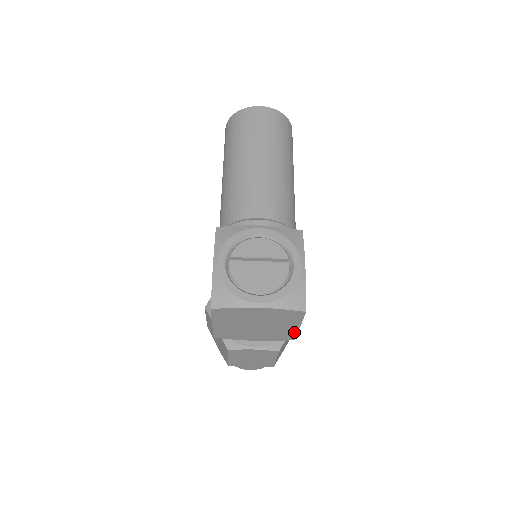
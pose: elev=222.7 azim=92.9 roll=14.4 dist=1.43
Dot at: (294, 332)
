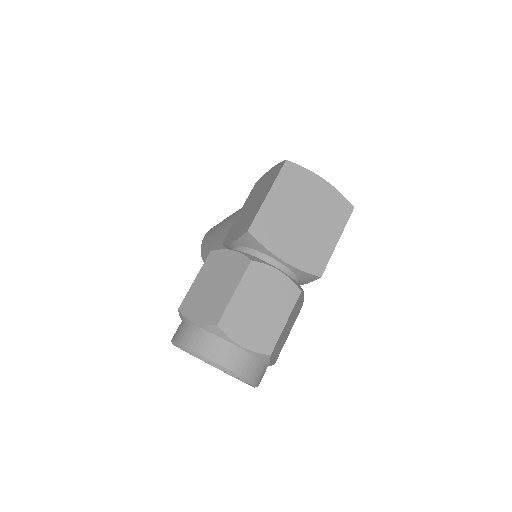
Dot at: (328, 254)
